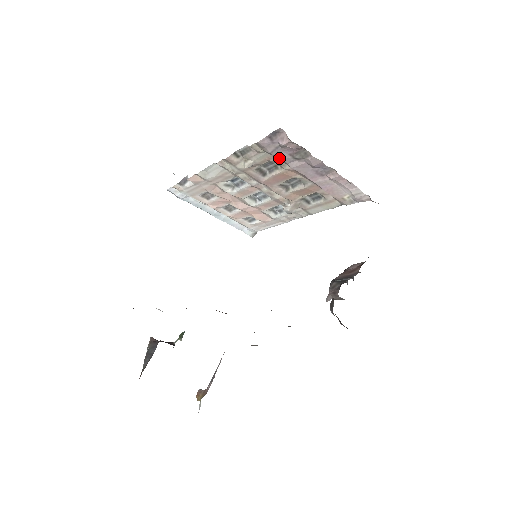
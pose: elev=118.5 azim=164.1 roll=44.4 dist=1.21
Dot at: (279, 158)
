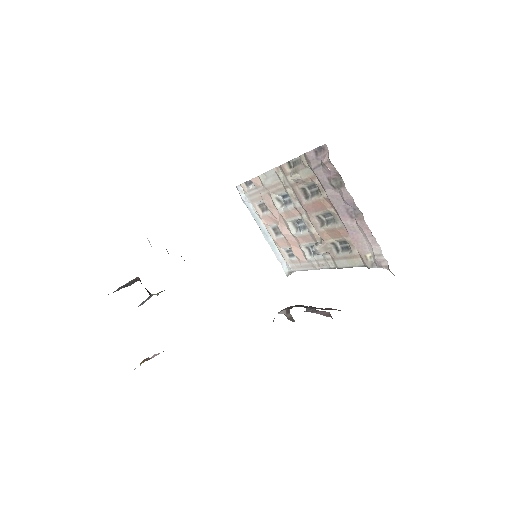
Dot at: (319, 179)
